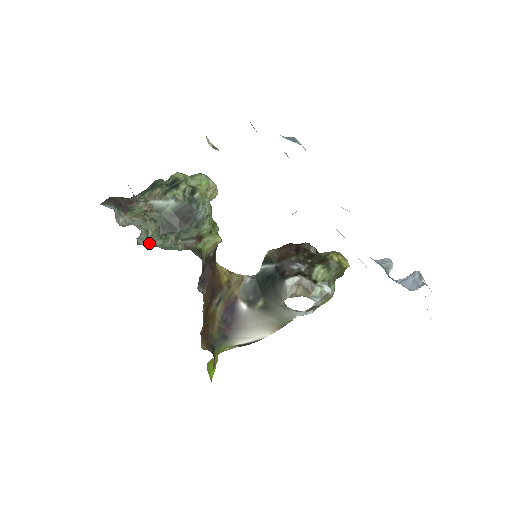
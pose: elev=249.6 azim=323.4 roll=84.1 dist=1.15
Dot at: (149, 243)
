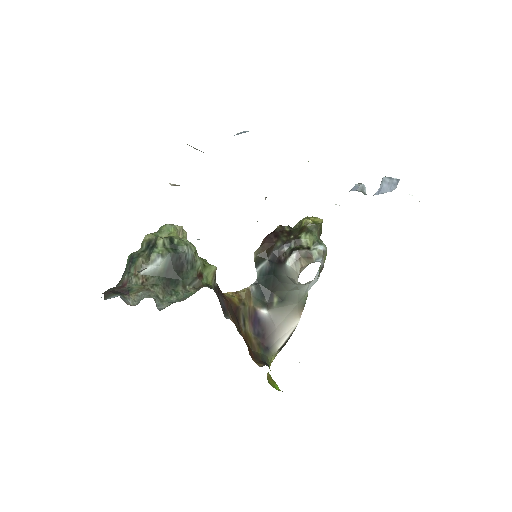
Dot at: (167, 304)
